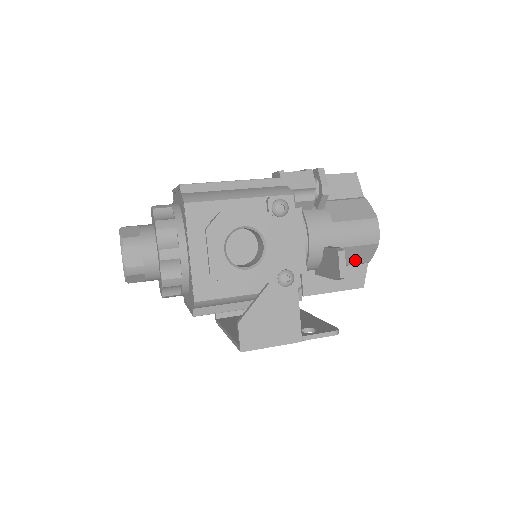
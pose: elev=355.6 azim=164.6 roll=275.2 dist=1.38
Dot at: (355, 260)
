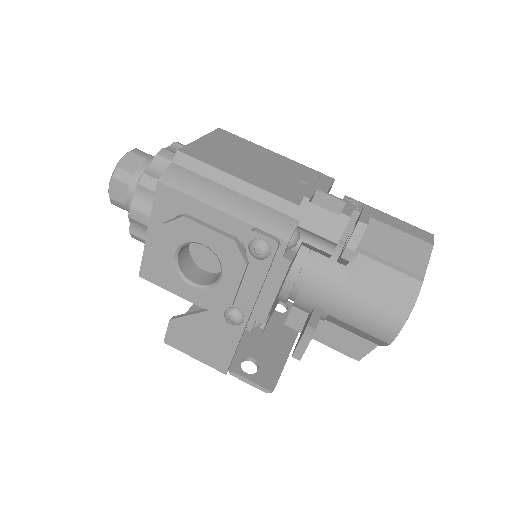
Dot at: (360, 334)
